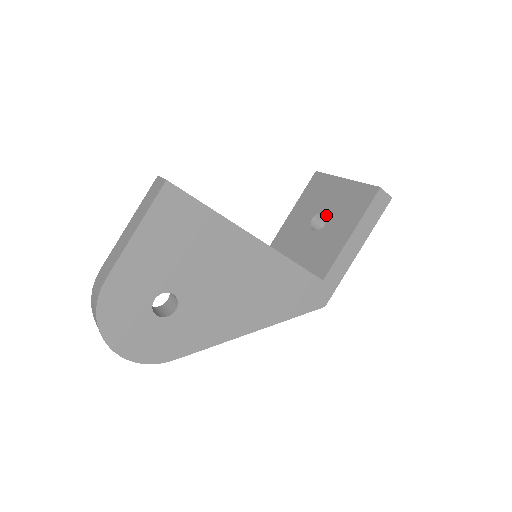
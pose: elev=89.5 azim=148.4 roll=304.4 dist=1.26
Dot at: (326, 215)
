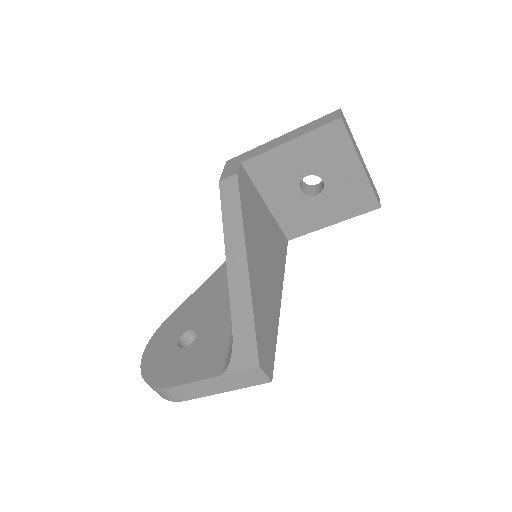
Dot at: occluded
